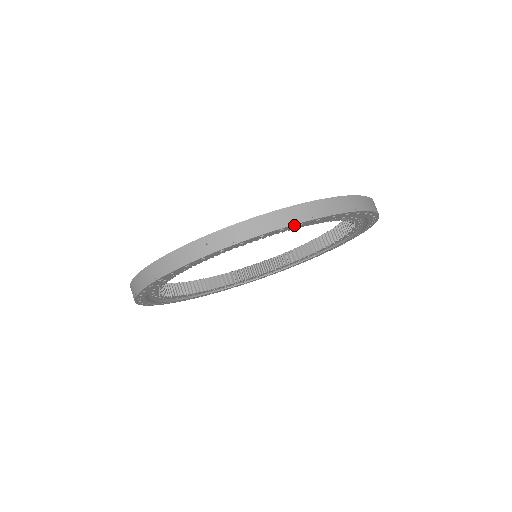
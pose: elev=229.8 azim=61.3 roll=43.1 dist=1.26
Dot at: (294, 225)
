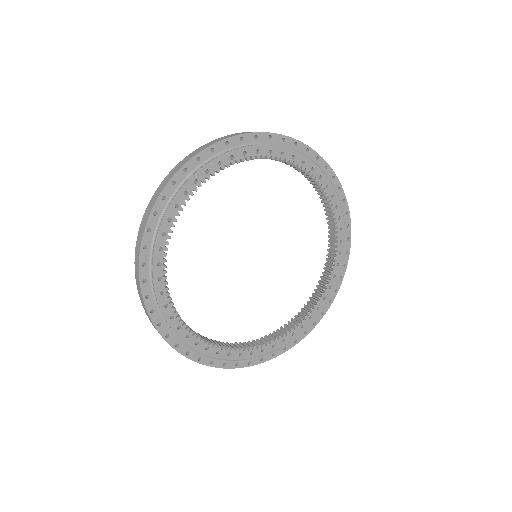
Dot at: occluded
